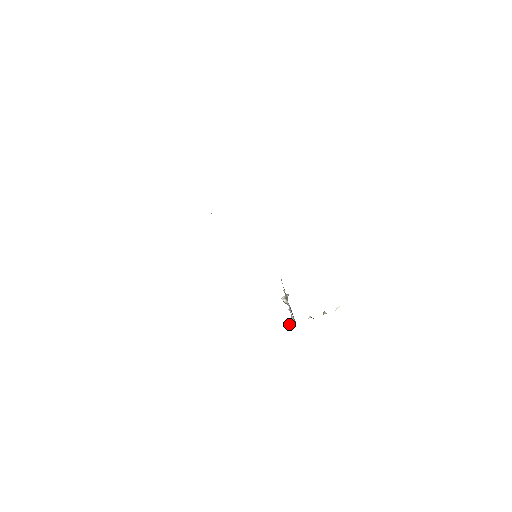
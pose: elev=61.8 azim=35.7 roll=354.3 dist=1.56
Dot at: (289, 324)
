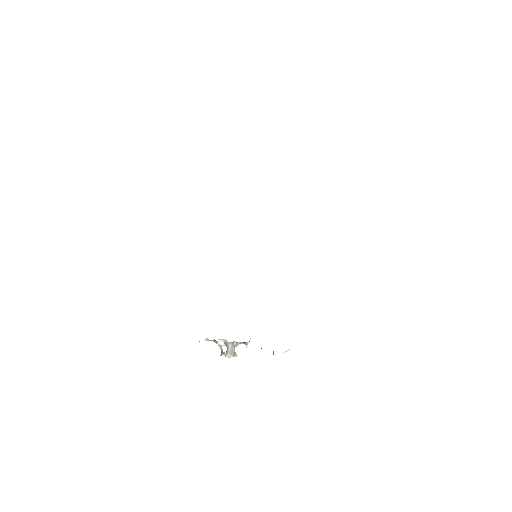
Dot at: (249, 341)
